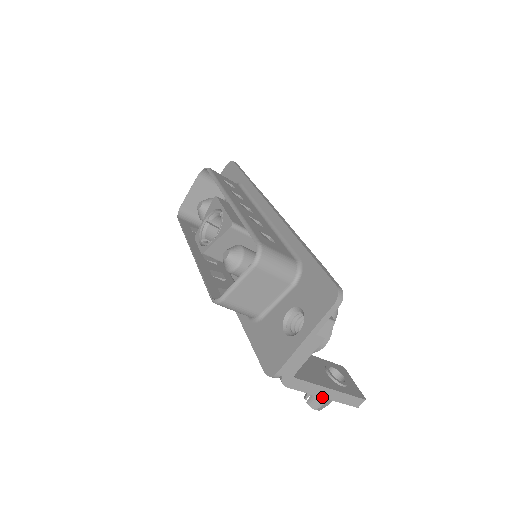
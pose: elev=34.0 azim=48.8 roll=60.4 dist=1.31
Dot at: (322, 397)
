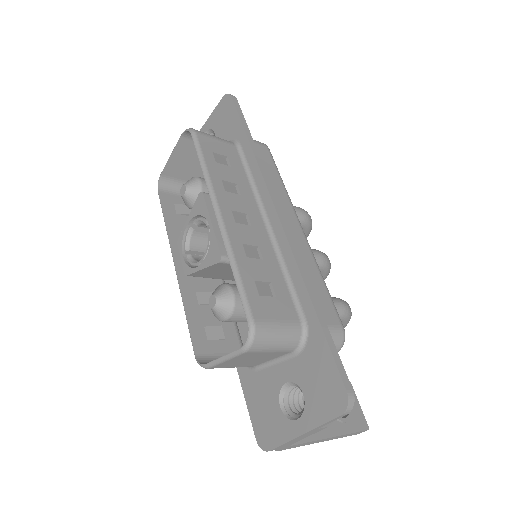
Dot at: occluded
